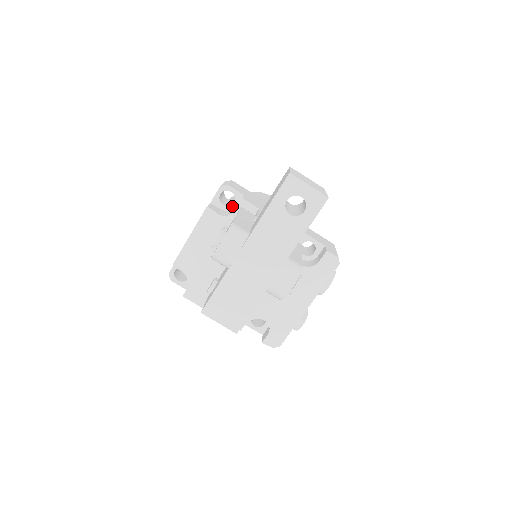
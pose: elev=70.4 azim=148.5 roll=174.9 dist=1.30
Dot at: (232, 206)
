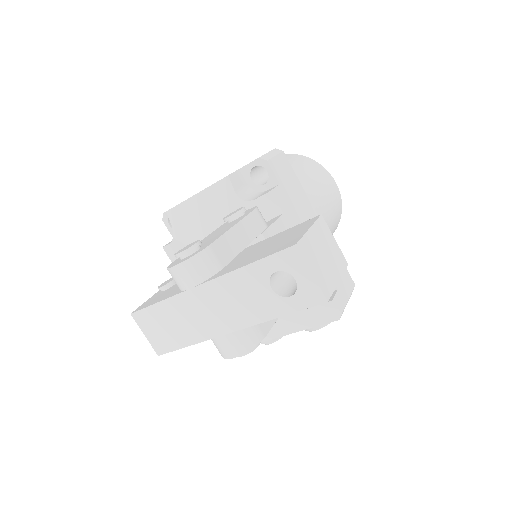
Dot at: (260, 187)
